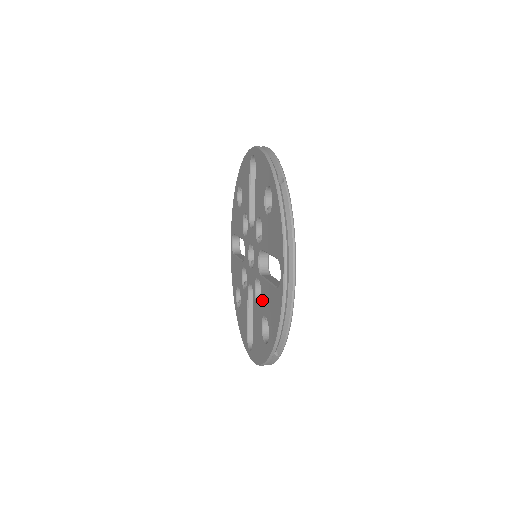
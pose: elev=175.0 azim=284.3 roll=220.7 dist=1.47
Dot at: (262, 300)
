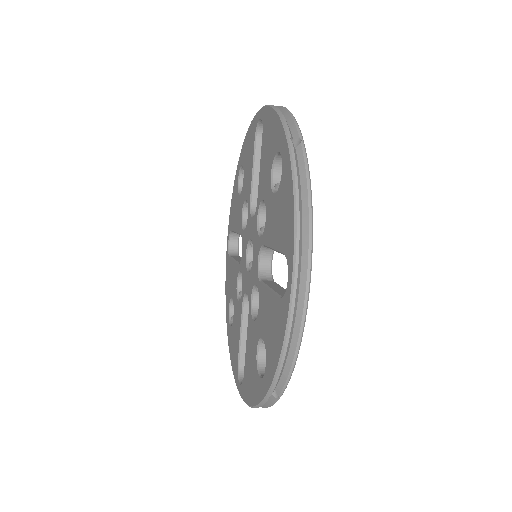
Dot at: (259, 315)
